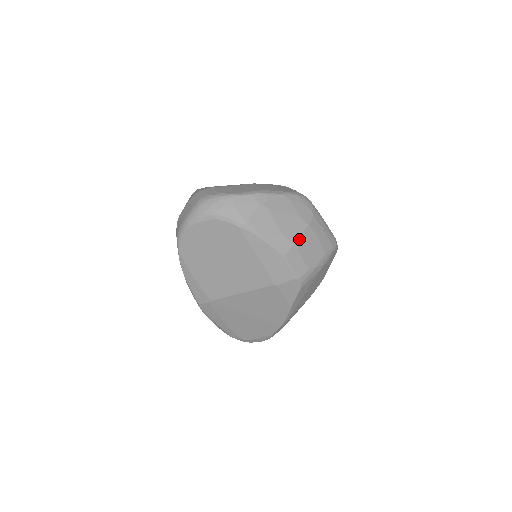
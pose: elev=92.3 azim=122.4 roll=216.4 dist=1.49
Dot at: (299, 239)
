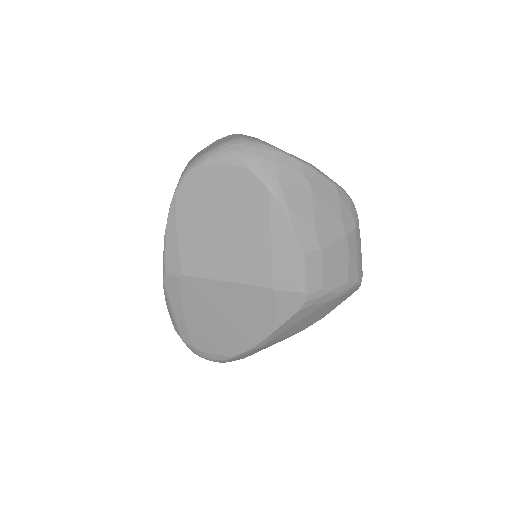
Dot at: (329, 245)
